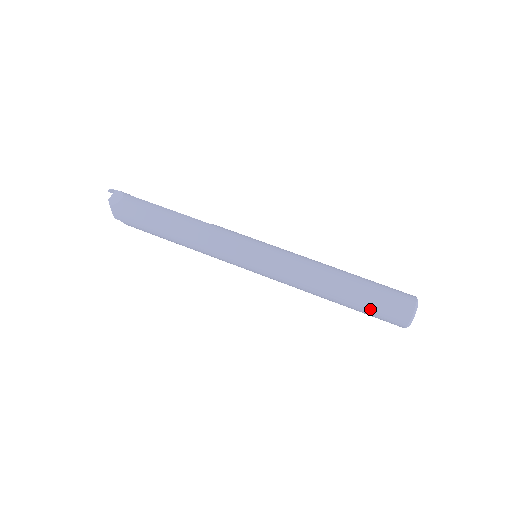
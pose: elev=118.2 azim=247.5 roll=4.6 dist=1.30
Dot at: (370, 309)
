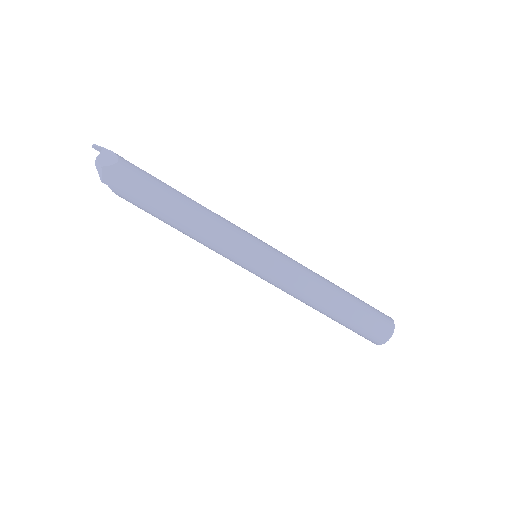
Dot at: (357, 325)
